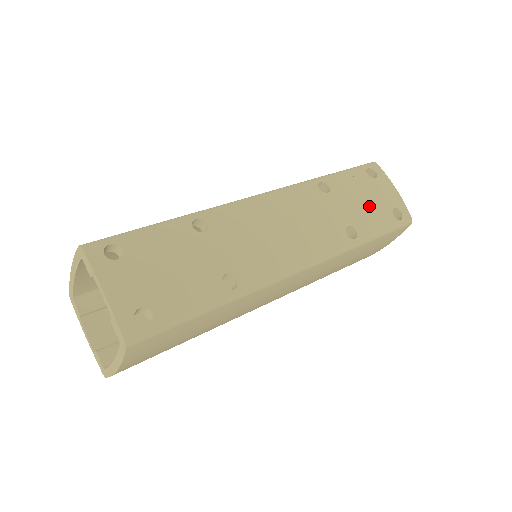
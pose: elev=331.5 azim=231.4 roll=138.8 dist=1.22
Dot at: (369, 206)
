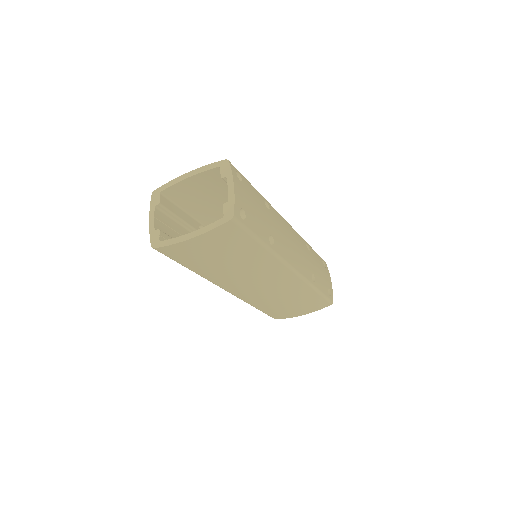
Dot at: (321, 275)
